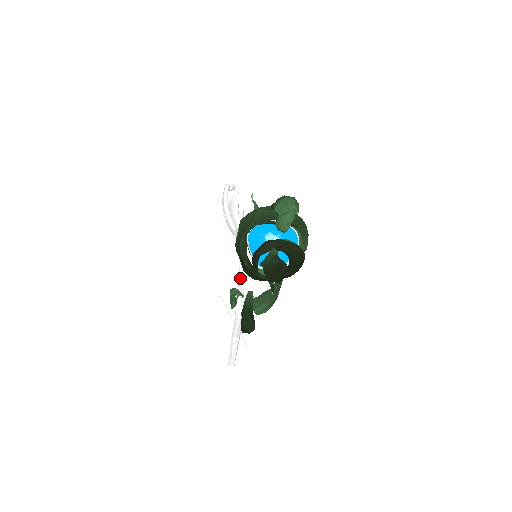
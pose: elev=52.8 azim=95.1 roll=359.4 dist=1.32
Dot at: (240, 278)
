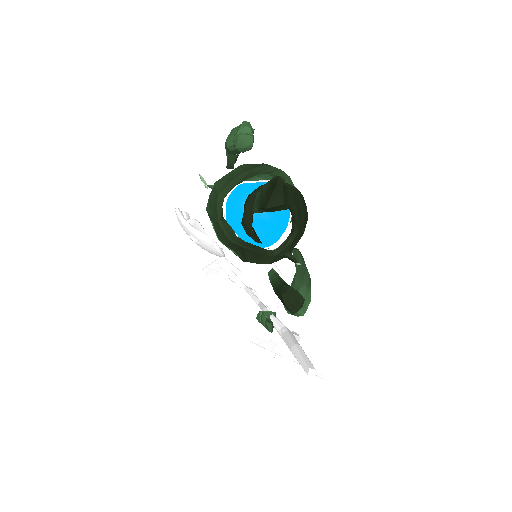
Dot at: (260, 304)
